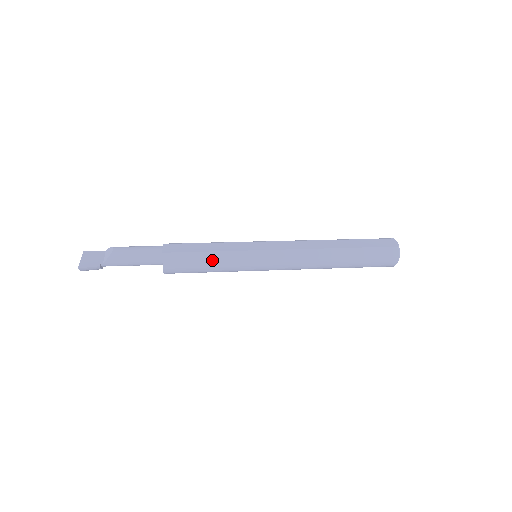
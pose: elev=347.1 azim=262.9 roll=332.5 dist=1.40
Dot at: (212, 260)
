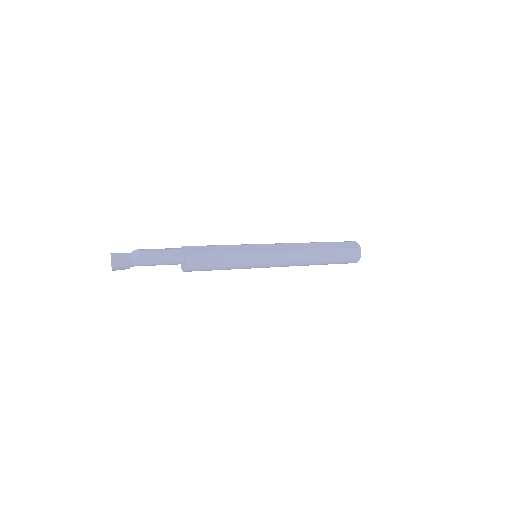
Dot at: (226, 259)
